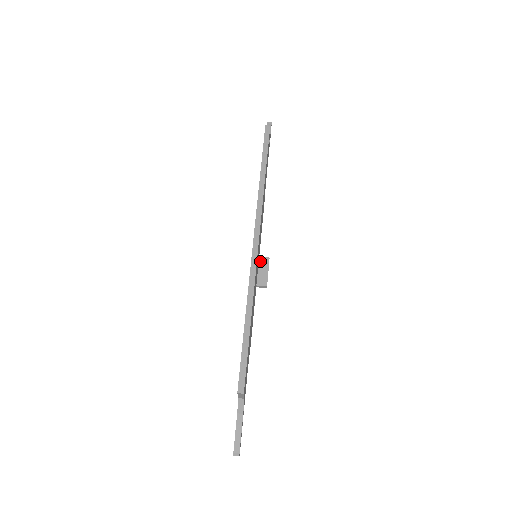
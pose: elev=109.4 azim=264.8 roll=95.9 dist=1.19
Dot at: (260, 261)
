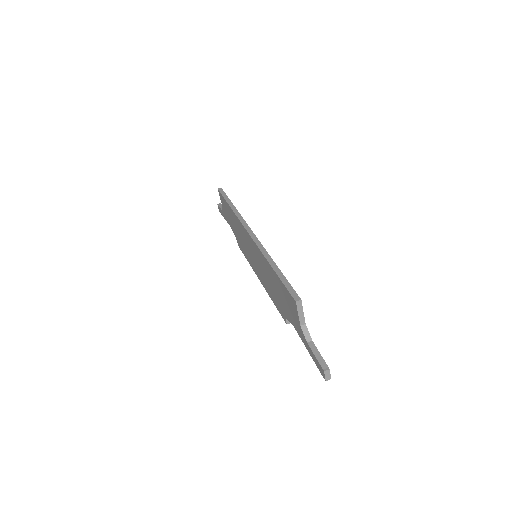
Dot at: occluded
